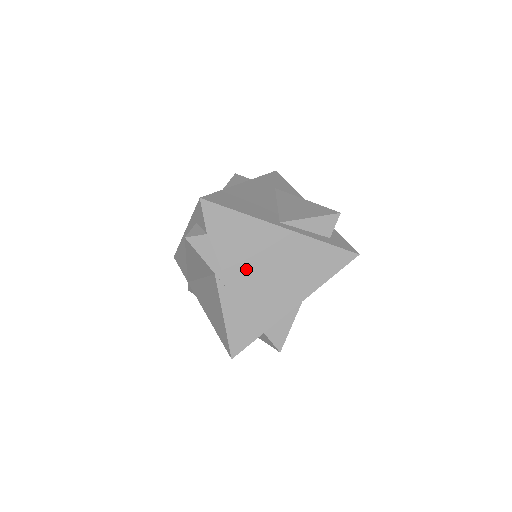
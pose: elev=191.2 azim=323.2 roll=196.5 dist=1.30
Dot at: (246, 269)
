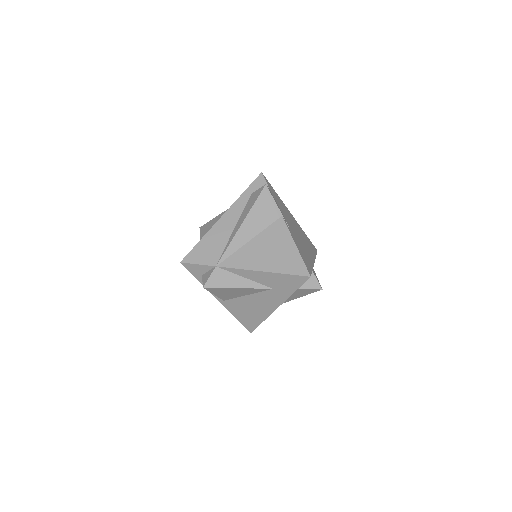
Dot at: (290, 224)
